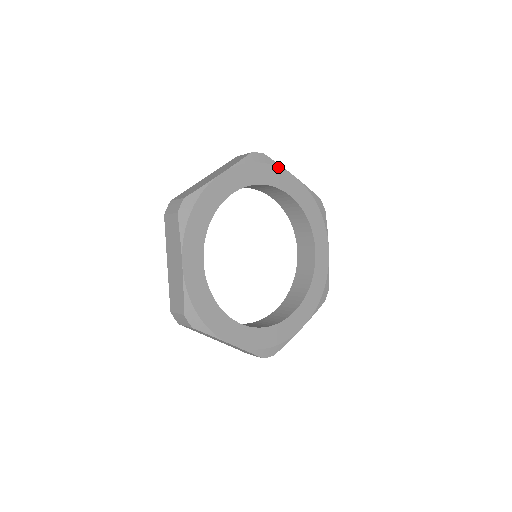
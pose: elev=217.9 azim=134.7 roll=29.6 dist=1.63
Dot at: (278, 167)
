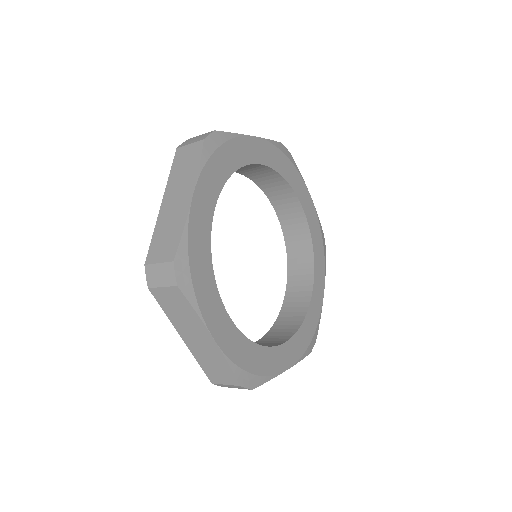
Dot at: (299, 174)
